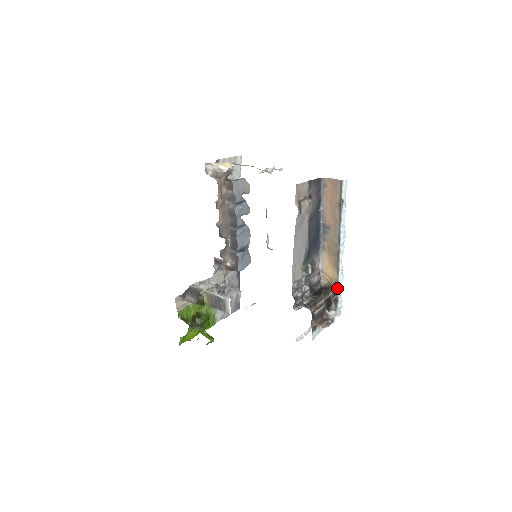
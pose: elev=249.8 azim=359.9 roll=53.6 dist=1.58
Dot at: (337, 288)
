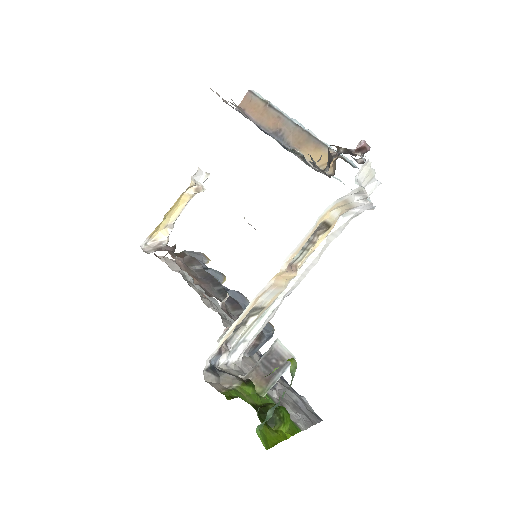
Dot at: (345, 160)
